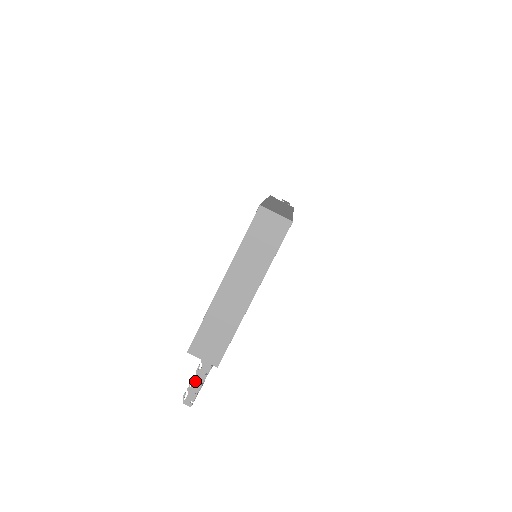
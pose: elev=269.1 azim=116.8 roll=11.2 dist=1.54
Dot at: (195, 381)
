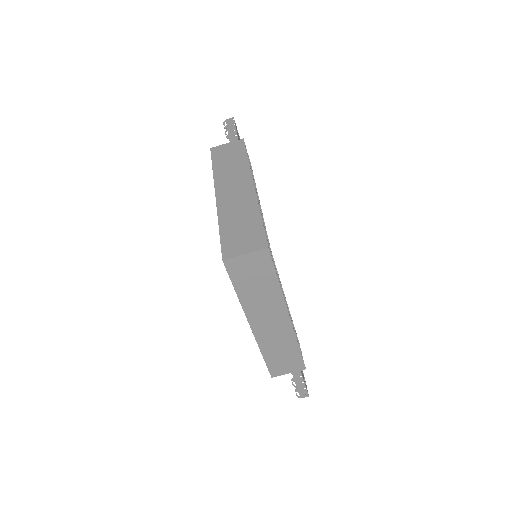
Dot at: (296, 385)
